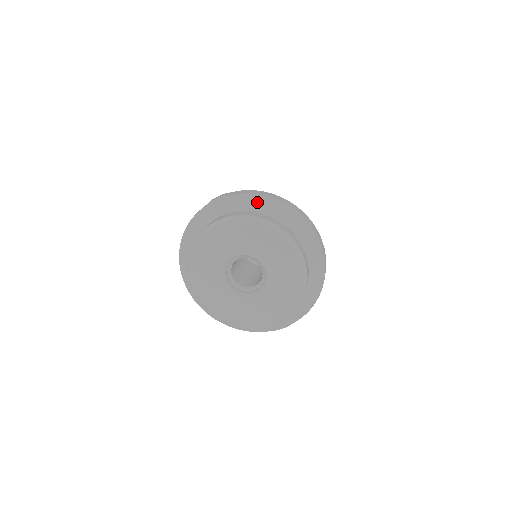
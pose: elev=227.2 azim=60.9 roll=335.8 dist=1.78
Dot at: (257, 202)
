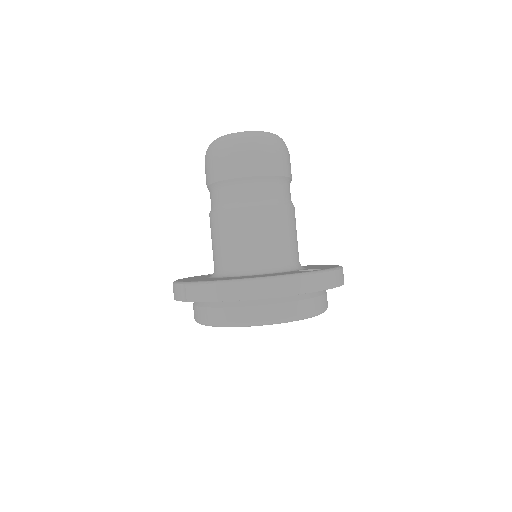
Dot at: occluded
